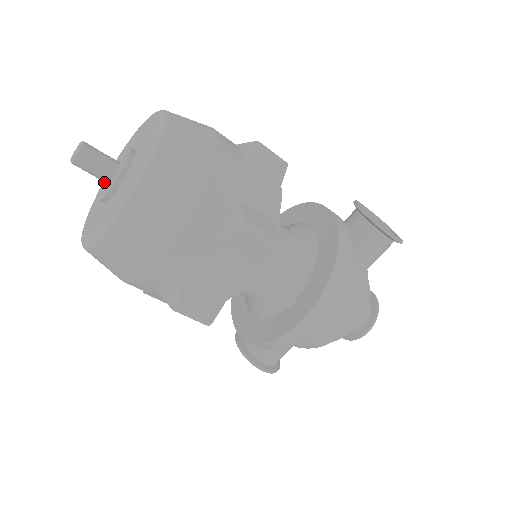
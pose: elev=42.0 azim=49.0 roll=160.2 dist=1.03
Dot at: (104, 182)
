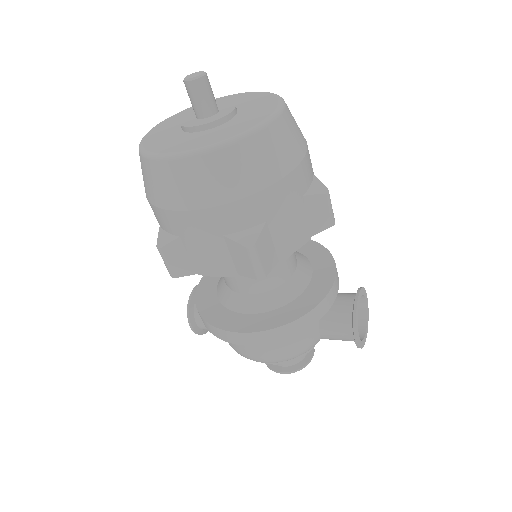
Dot at: occluded
